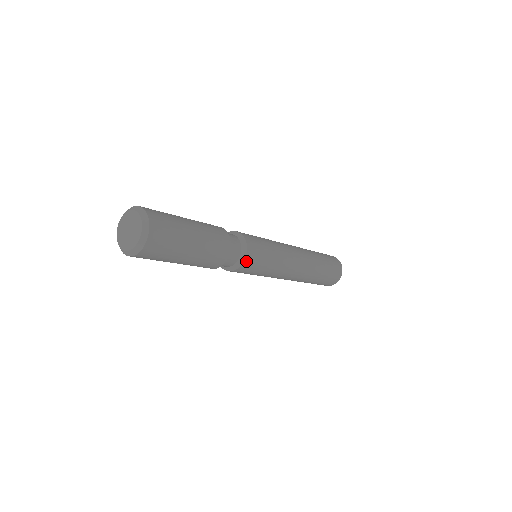
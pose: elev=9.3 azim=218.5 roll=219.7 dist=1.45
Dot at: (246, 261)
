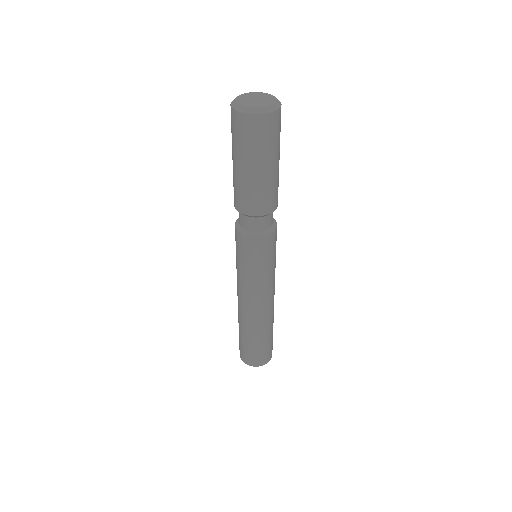
Dot at: (276, 231)
